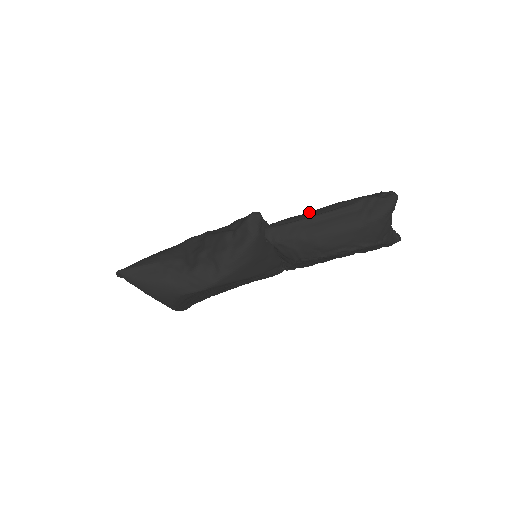
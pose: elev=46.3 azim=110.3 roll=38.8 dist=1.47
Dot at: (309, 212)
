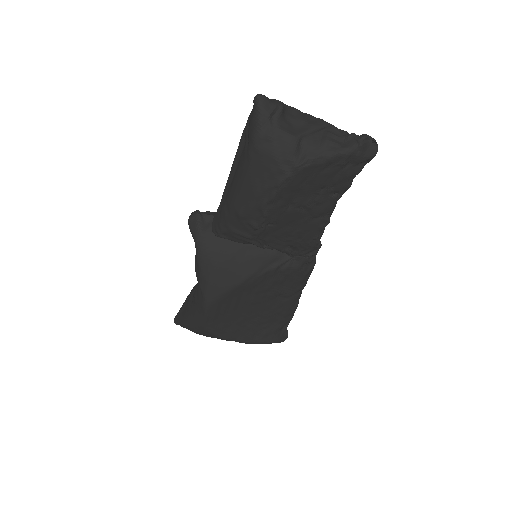
Dot at: occluded
